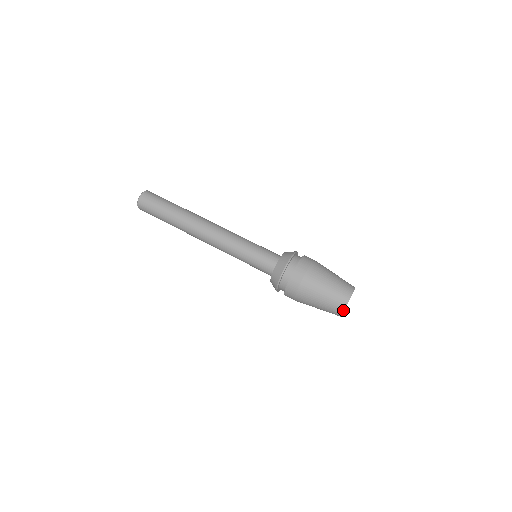
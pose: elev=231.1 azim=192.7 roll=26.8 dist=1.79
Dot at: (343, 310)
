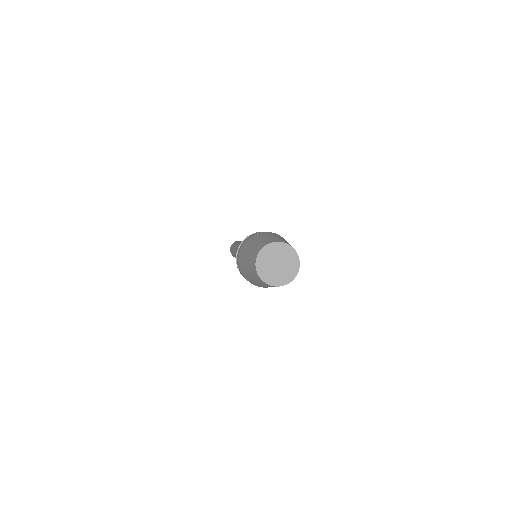
Dot at: (256, 272)
